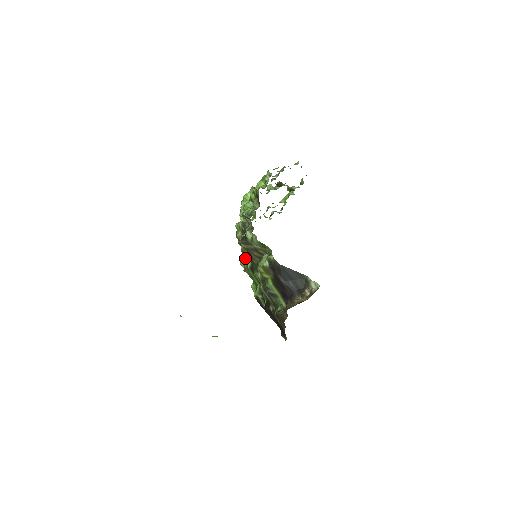
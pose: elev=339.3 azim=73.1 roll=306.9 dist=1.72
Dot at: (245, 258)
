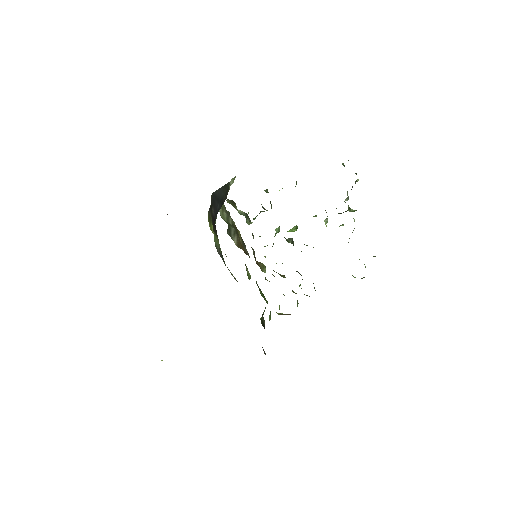
Dot at: occluded
